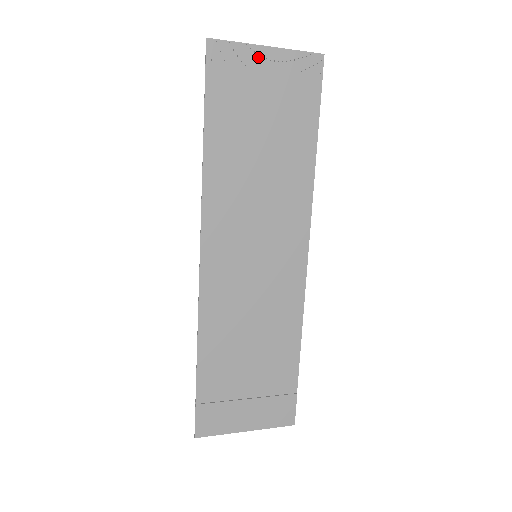
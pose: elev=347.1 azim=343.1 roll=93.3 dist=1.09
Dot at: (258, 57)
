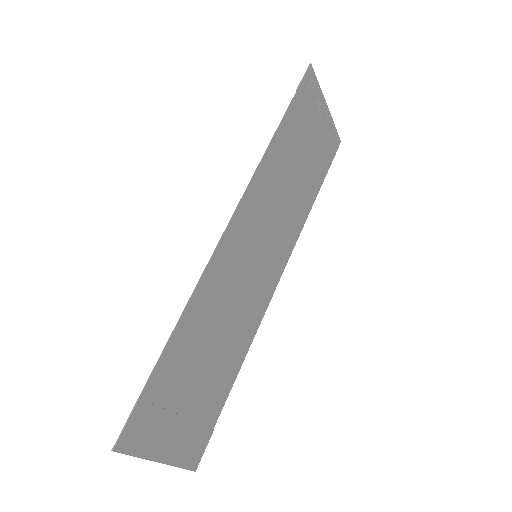
Dot at: (322, 106)
